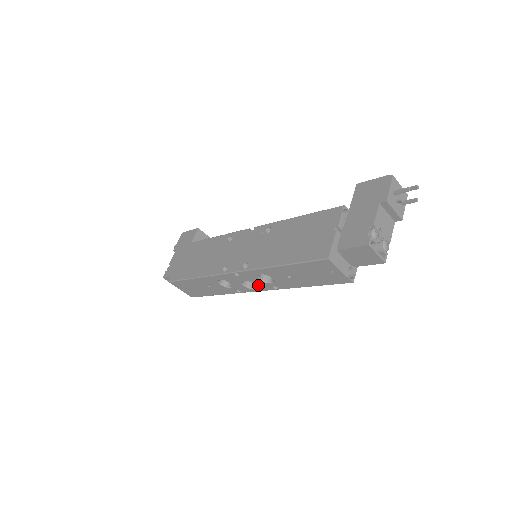
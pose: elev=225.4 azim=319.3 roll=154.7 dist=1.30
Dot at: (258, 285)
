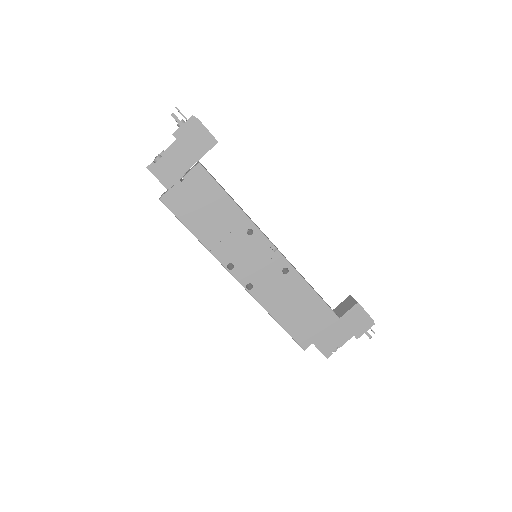
Dot at: occluded
